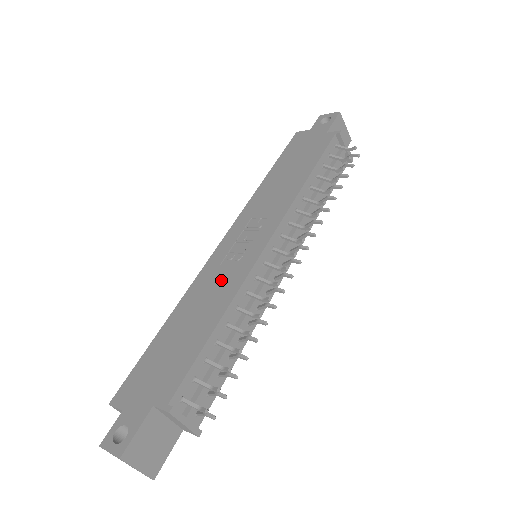
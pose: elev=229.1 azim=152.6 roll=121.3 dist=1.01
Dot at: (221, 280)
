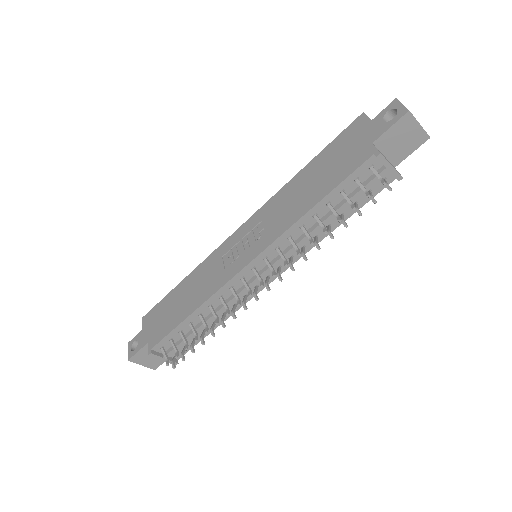
Dot at: (213, 274)
